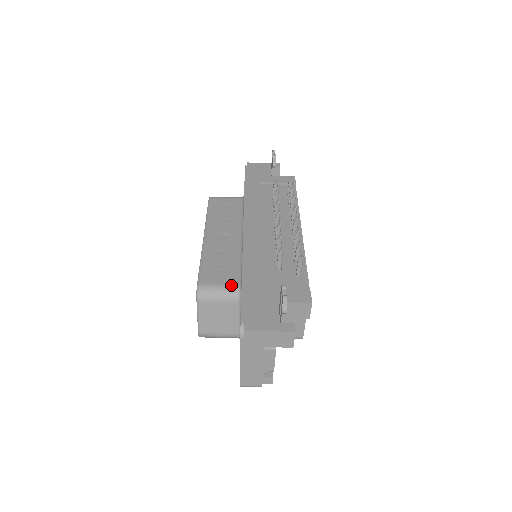
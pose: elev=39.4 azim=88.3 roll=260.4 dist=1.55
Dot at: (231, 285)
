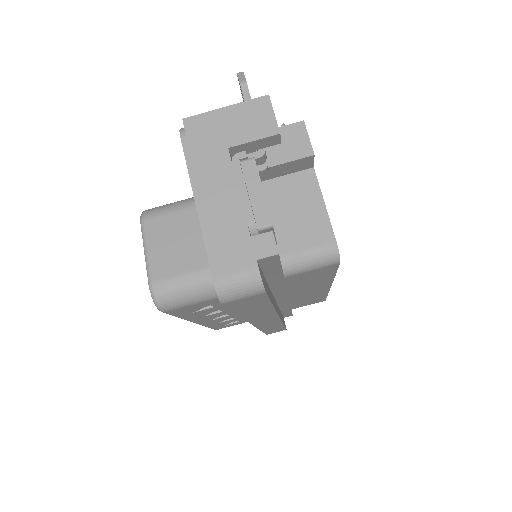
Dot at: occluded
